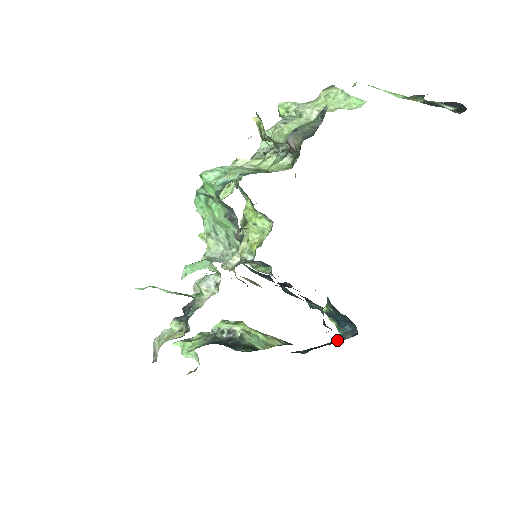
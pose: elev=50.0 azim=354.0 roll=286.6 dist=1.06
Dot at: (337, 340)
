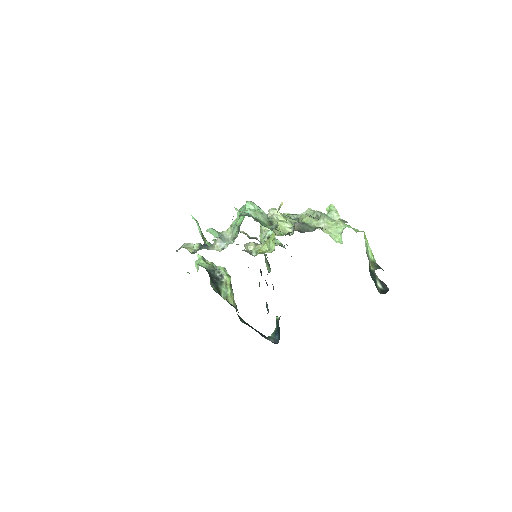
Dot at: (265, 336)
